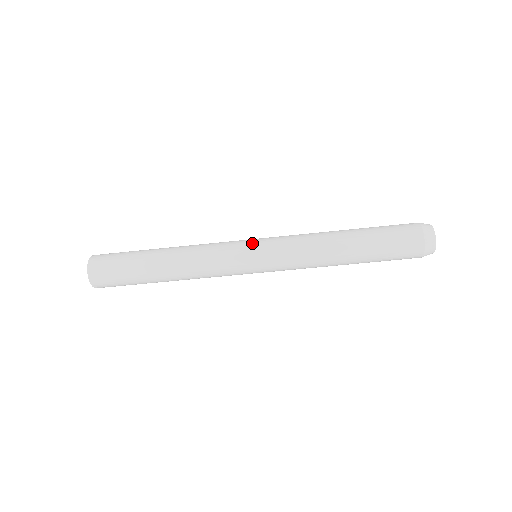
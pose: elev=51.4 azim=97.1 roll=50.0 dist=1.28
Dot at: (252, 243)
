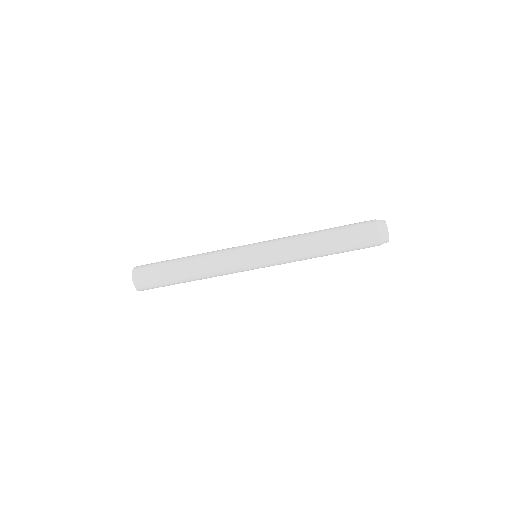
Dot at: (253, 254)
